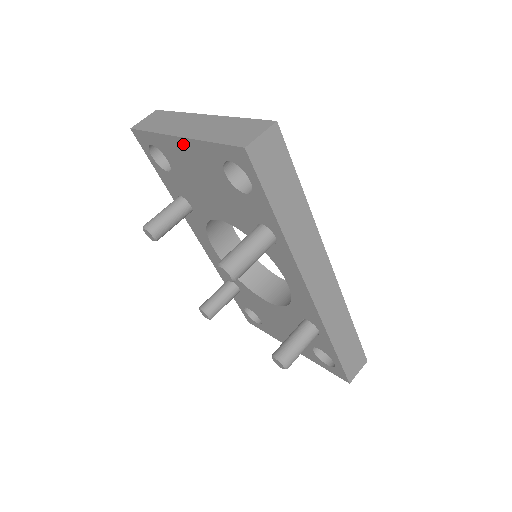
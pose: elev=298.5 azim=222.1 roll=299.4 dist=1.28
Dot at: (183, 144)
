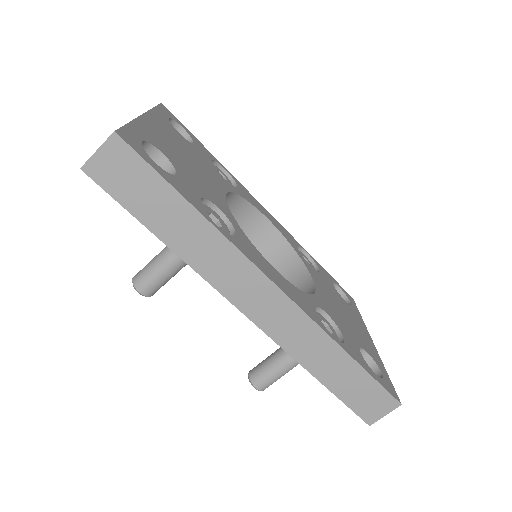
Dot at: occluded
